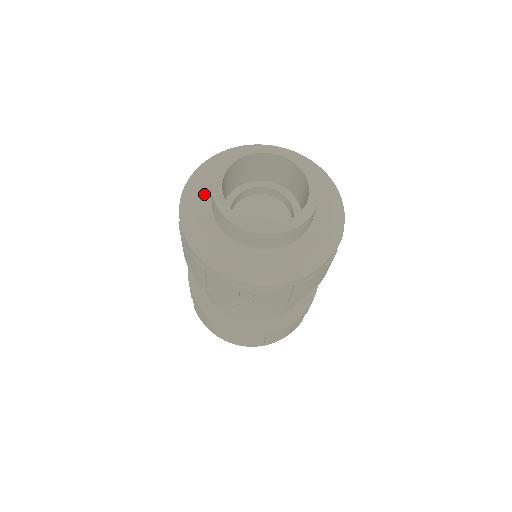
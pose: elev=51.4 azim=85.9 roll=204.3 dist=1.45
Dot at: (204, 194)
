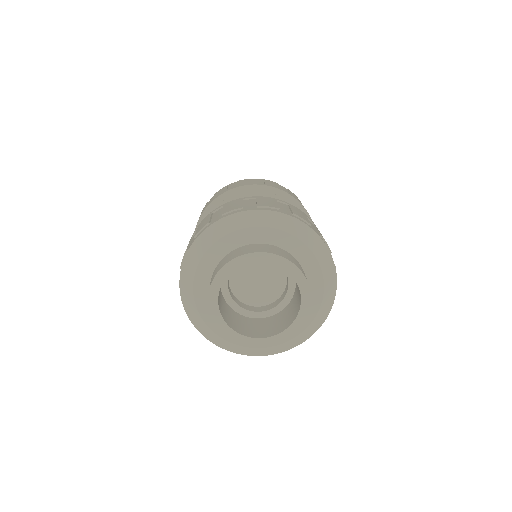
Dot at: (204, 273)
